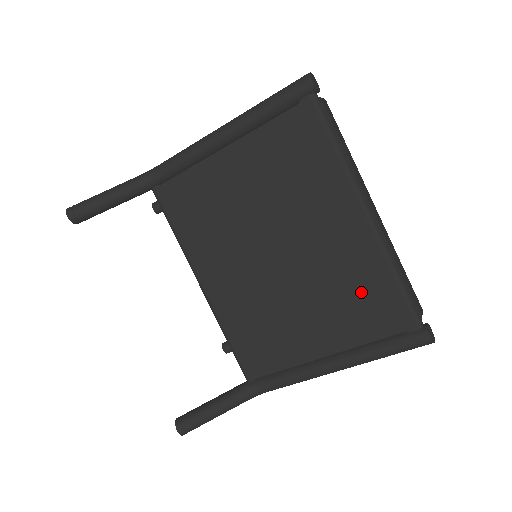
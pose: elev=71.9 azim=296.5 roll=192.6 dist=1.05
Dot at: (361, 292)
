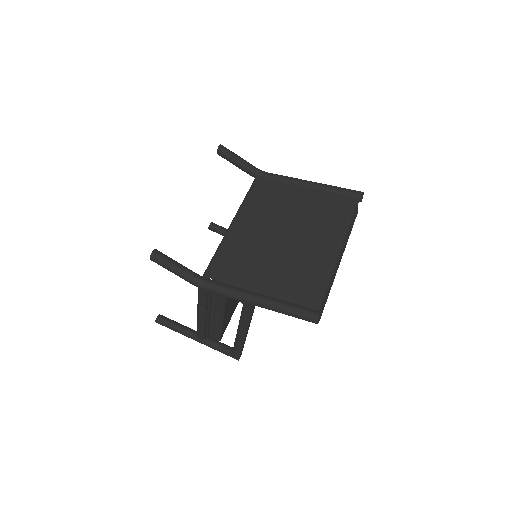
Dot at: (305, 276)
